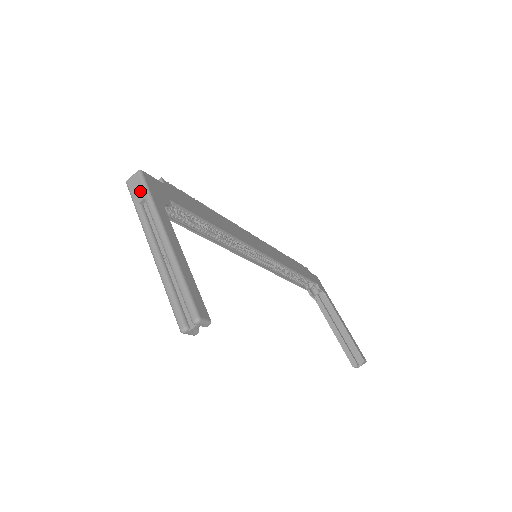
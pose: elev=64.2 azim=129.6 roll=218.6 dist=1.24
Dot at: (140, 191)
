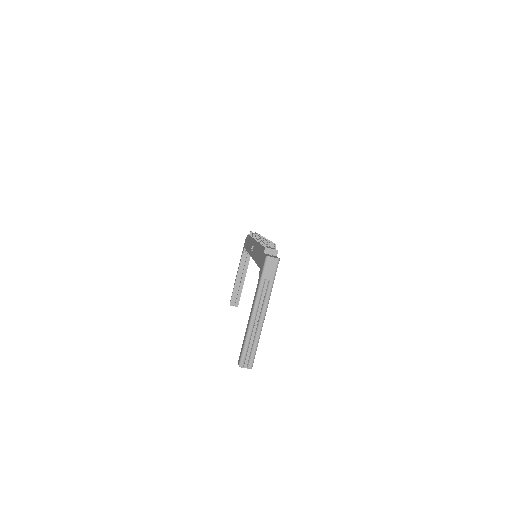
Dot at: (271, 273)
